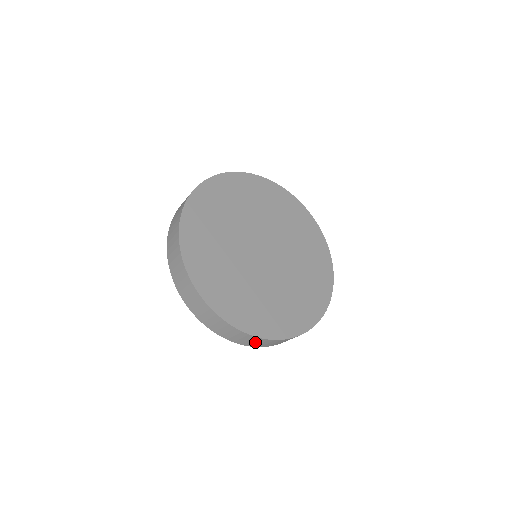
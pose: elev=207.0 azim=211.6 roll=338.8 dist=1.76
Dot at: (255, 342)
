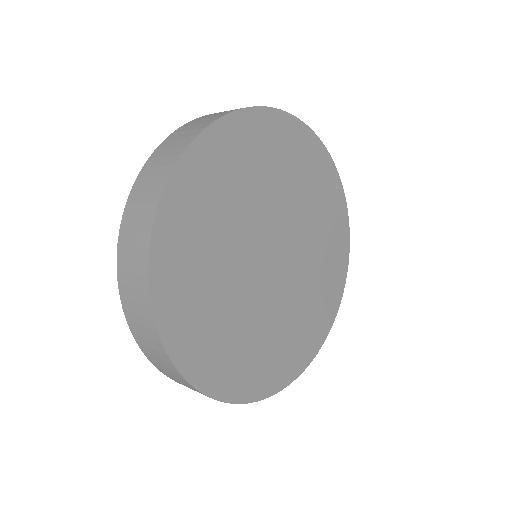
Dot at: occluded
